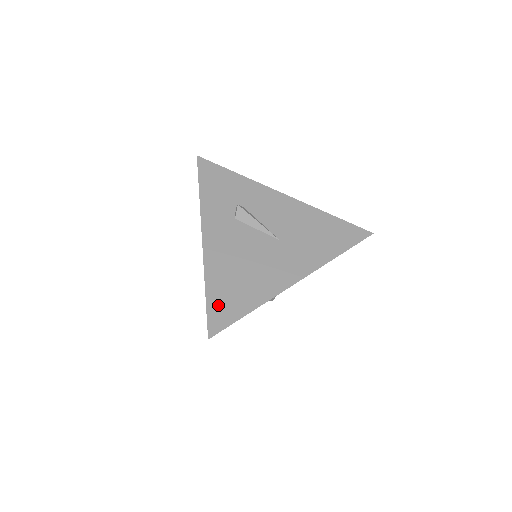
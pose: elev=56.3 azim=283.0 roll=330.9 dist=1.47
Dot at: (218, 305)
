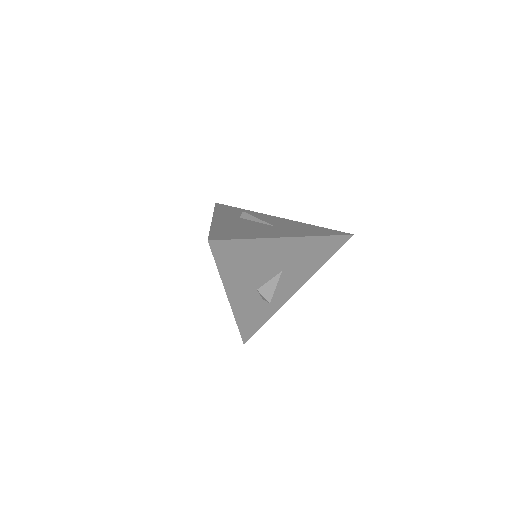
Dot at: (219, 234)
